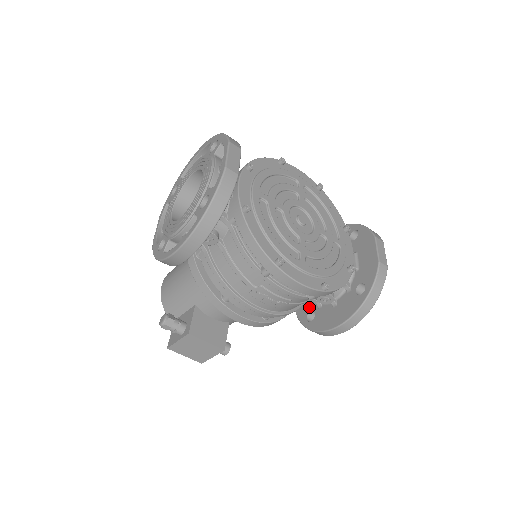
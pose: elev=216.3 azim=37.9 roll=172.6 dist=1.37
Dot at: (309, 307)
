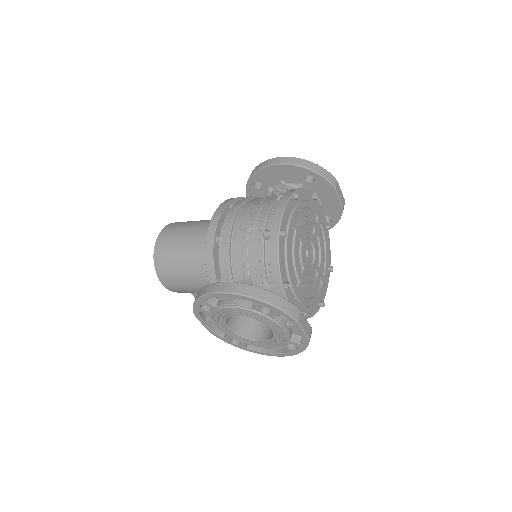
Dot at: occluded
